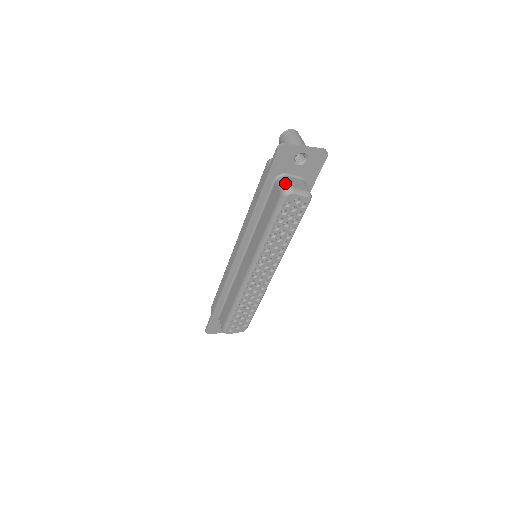
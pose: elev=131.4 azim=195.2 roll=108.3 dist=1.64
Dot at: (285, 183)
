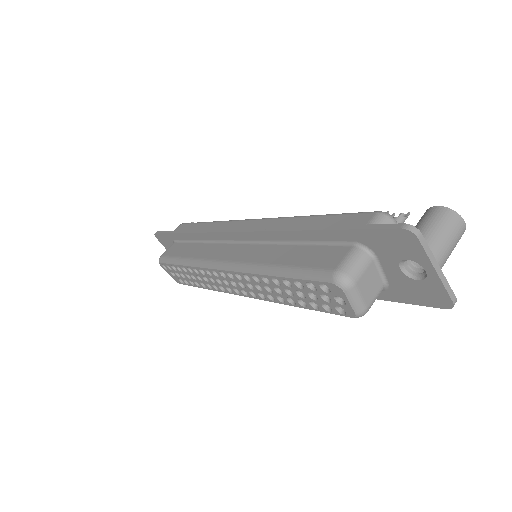
Dot at: (356, 267)
